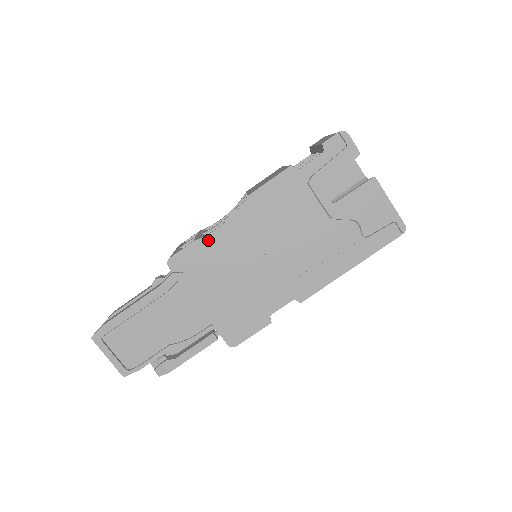
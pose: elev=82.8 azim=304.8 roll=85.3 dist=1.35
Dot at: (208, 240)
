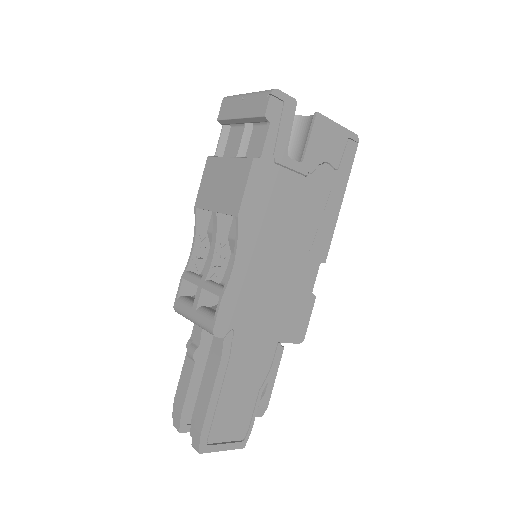
Dot at: (232, 284)
